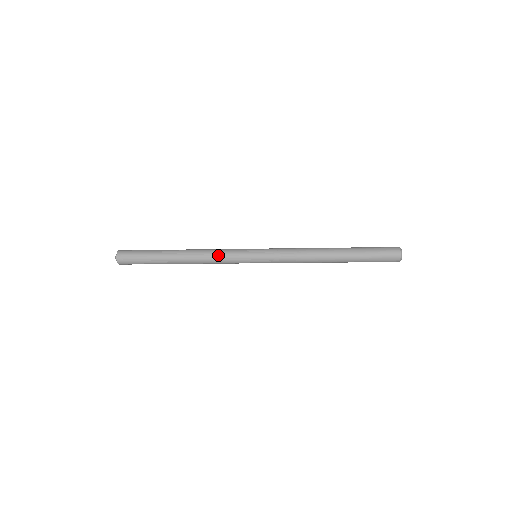
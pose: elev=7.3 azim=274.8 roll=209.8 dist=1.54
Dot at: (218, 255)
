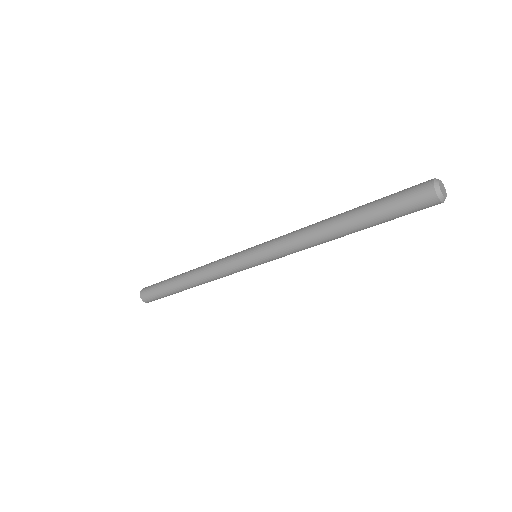
Dot at: (217, 272)
